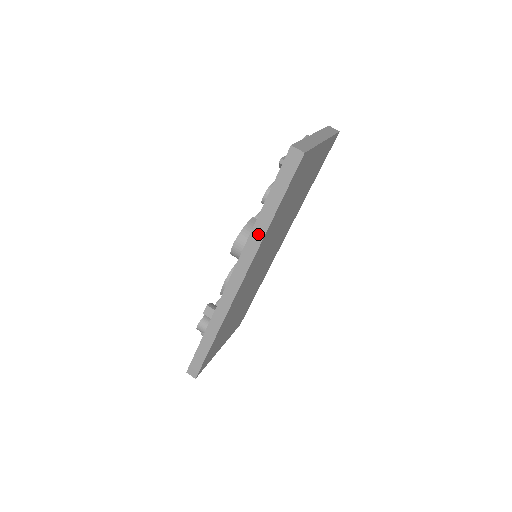
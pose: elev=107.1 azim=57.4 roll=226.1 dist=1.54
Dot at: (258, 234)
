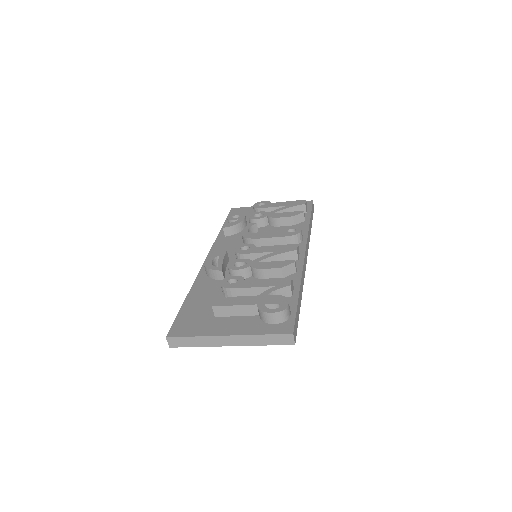
Dot at: occluded
